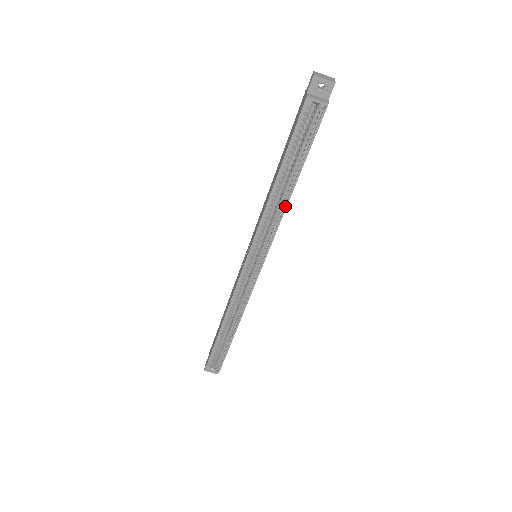
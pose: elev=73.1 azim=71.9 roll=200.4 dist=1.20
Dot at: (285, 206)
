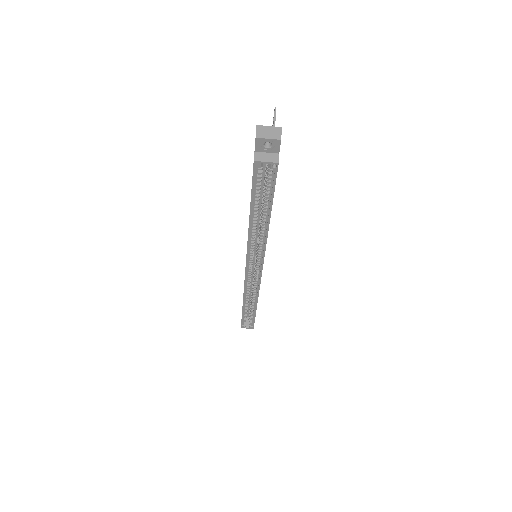
Dot at: (266, 234)
